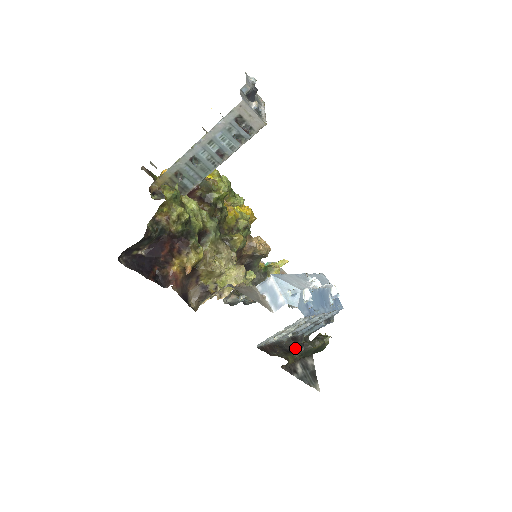
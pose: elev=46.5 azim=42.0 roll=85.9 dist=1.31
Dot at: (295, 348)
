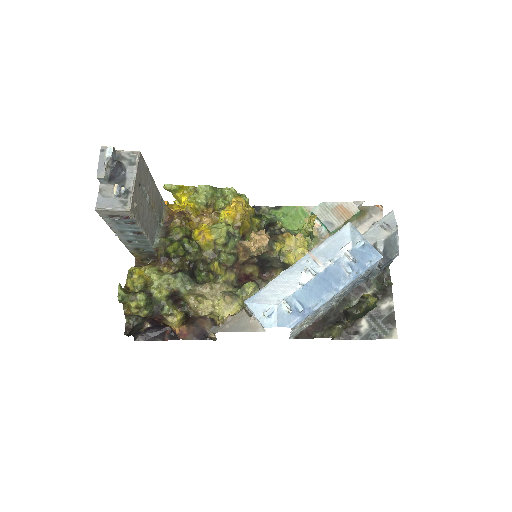
Dot at: (344, 315)
